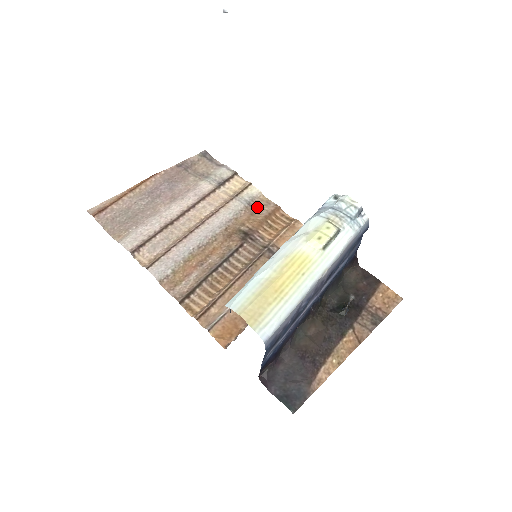
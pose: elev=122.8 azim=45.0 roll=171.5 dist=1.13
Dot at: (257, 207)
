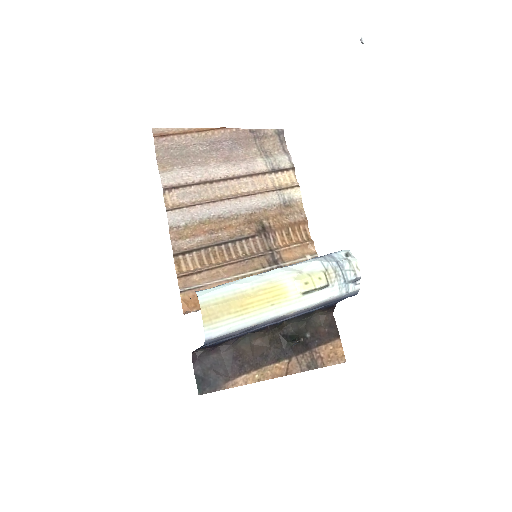
Dot at: (289, 210)
